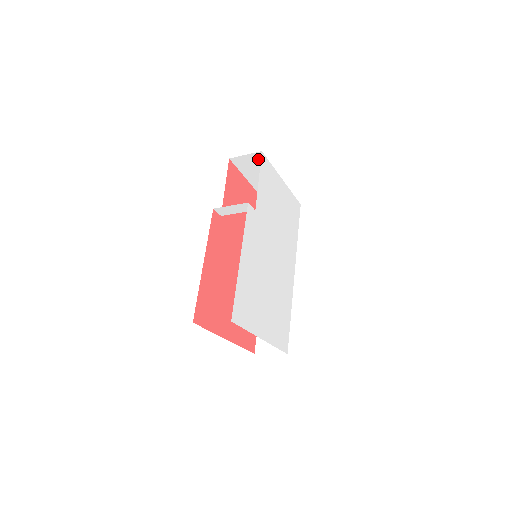
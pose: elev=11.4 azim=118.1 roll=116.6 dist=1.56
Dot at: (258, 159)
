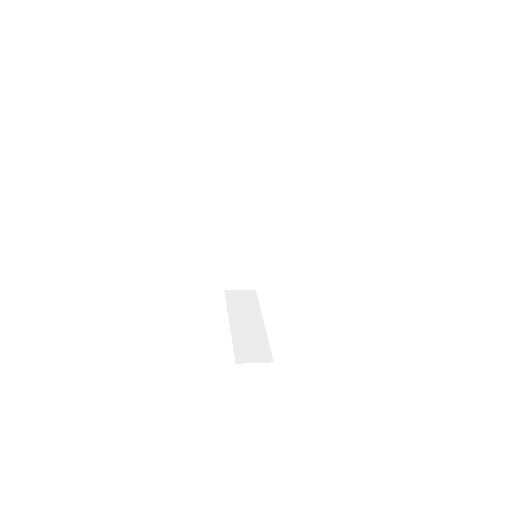
Dot at: occluded
